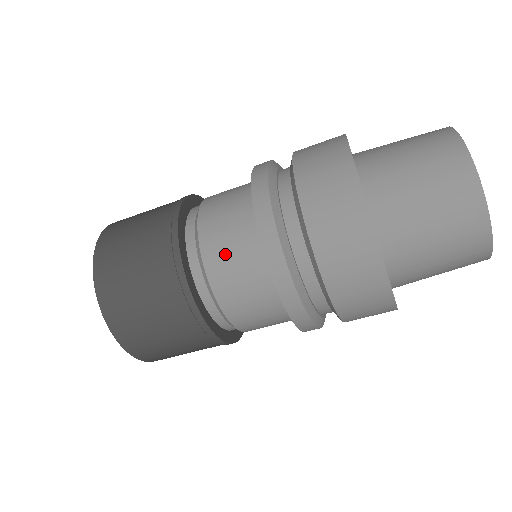
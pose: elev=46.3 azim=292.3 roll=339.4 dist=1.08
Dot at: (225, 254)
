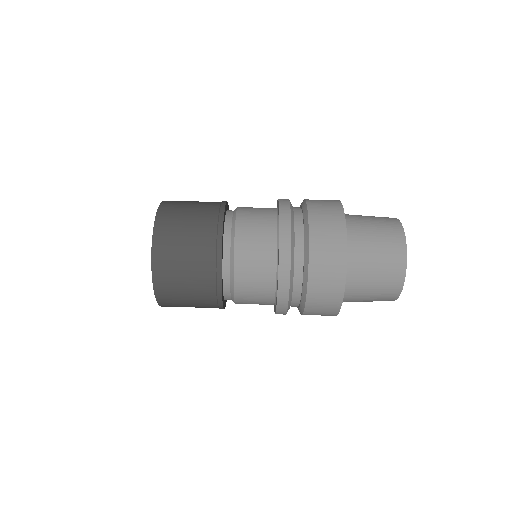
Dot at: (252, 208)
